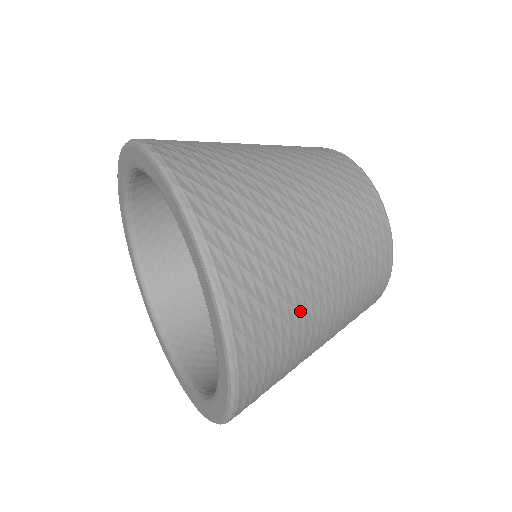
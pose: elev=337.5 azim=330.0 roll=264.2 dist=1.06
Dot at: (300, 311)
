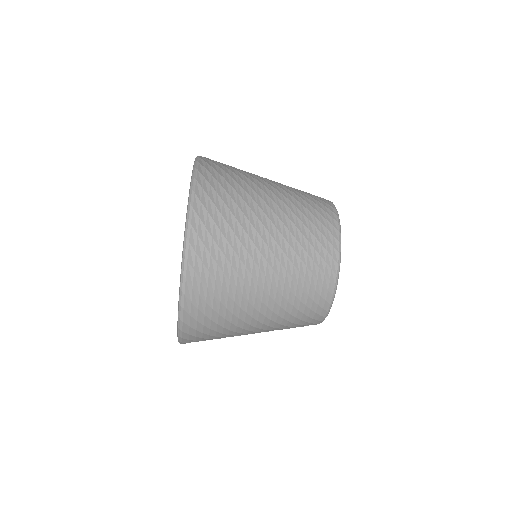
Dot at: (231, 335)
